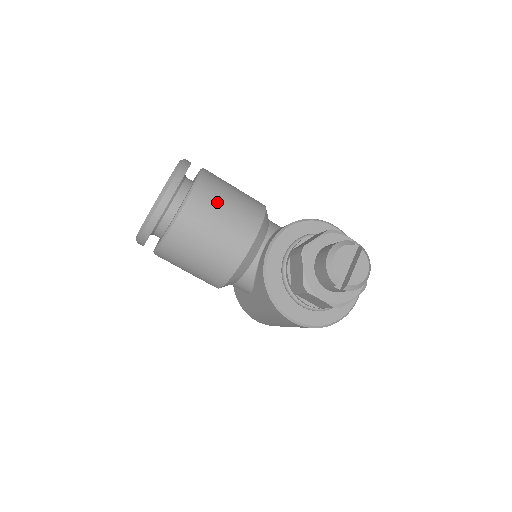
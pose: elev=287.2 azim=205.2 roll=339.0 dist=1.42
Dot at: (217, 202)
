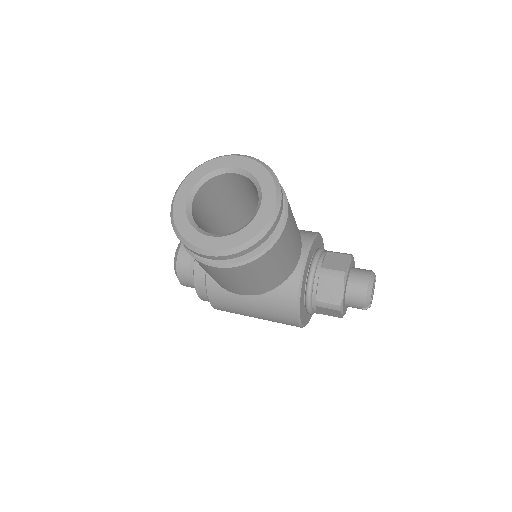
Dot at: (293, 222)
